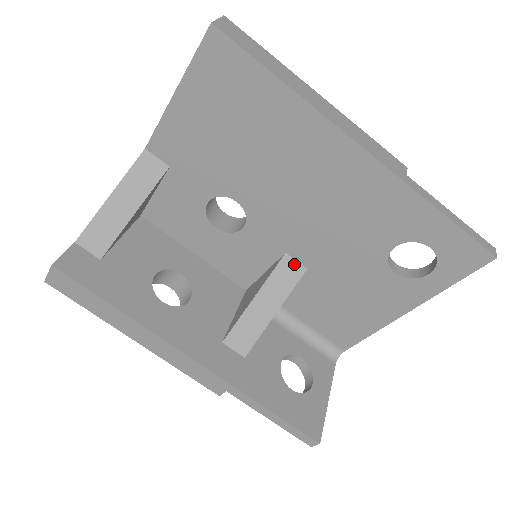
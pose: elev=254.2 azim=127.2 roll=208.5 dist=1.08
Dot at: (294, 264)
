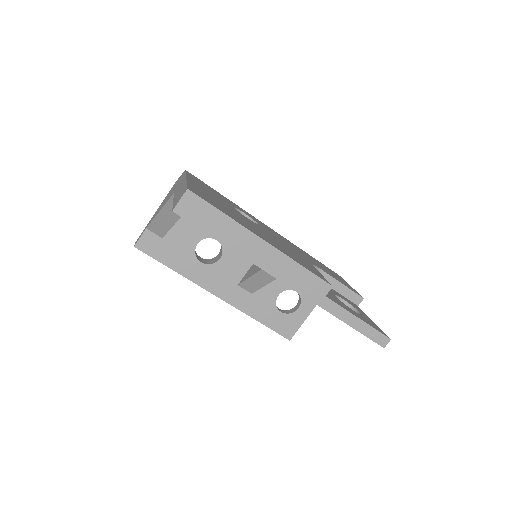
Dot at: occluded
